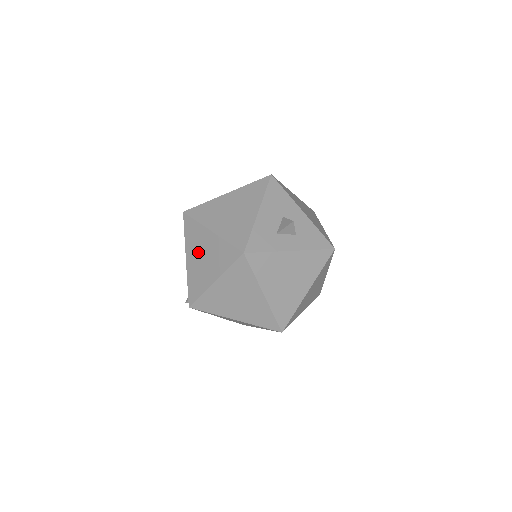
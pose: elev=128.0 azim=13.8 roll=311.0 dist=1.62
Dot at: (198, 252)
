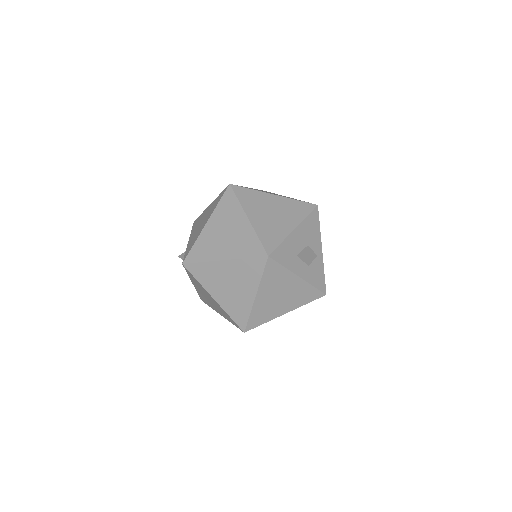
Dot at: (223, 226)
